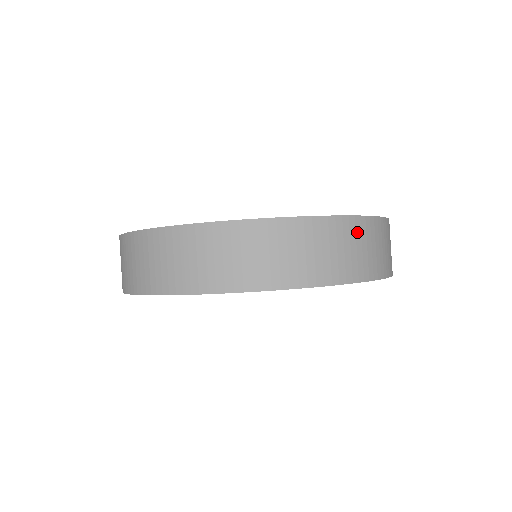
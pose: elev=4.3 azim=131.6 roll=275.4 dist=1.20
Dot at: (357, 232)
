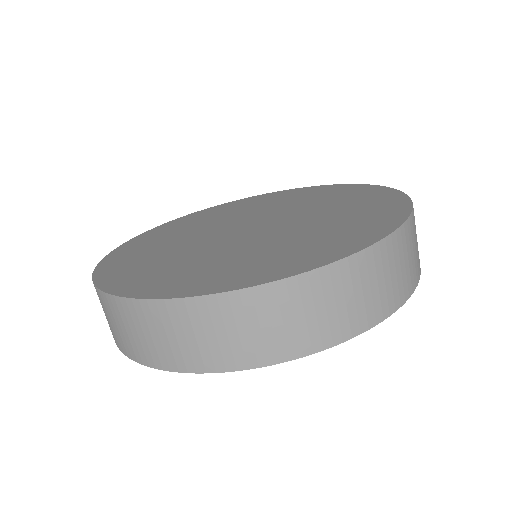
Dot at: (344, 279)
